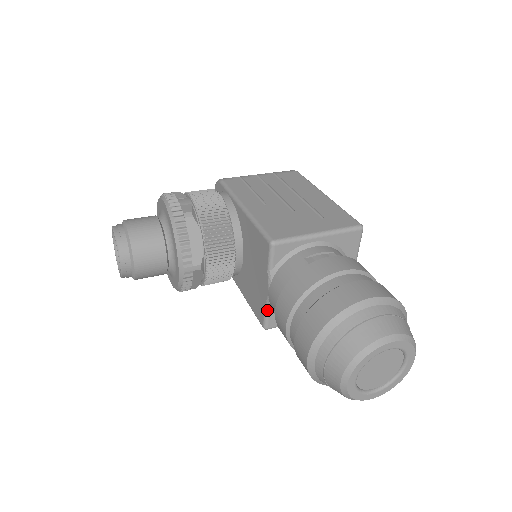
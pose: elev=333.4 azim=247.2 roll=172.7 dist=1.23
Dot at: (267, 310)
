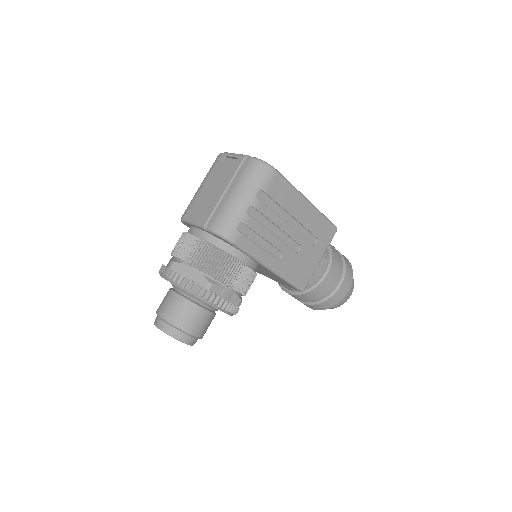
Dot at: occluded
